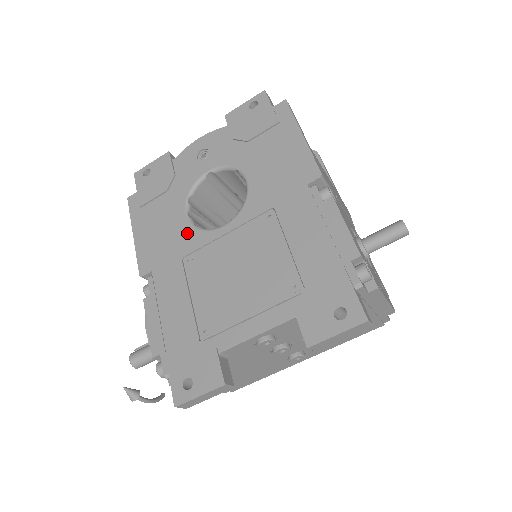
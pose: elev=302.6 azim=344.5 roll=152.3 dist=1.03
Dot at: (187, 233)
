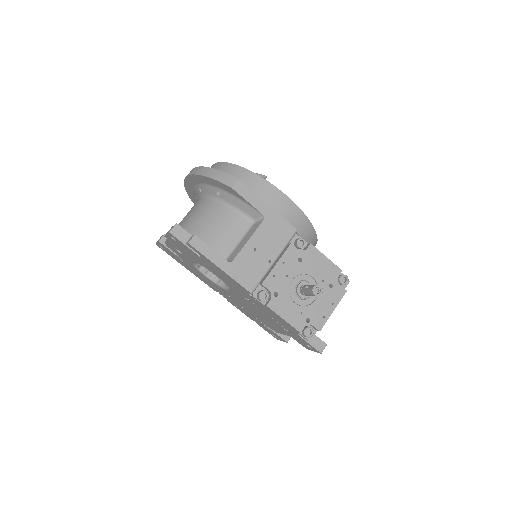
Dot at: (216, 285)
